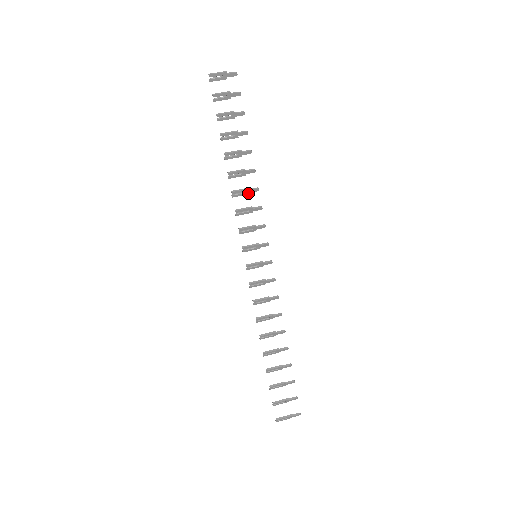
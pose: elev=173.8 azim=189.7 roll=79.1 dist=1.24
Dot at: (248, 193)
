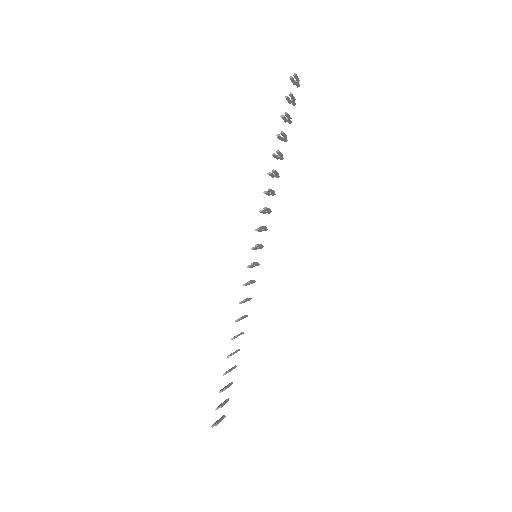
Dot at: occluded
